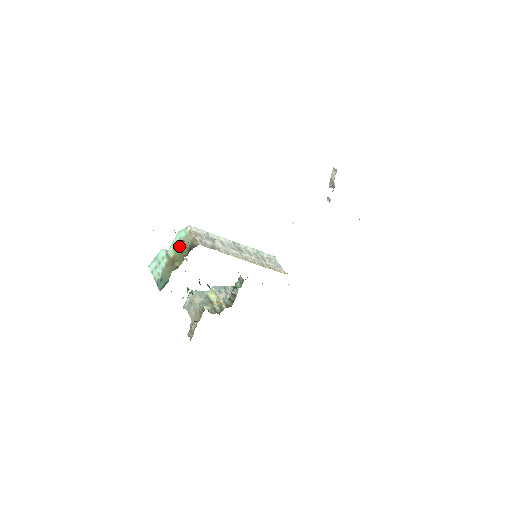
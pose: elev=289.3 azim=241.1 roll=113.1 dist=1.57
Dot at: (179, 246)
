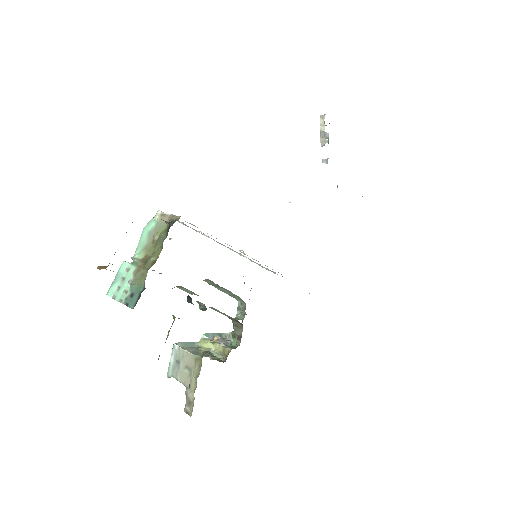
Dot at: (150, 240)
